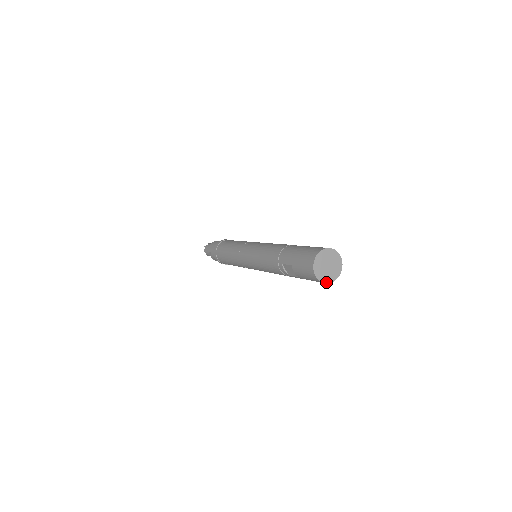
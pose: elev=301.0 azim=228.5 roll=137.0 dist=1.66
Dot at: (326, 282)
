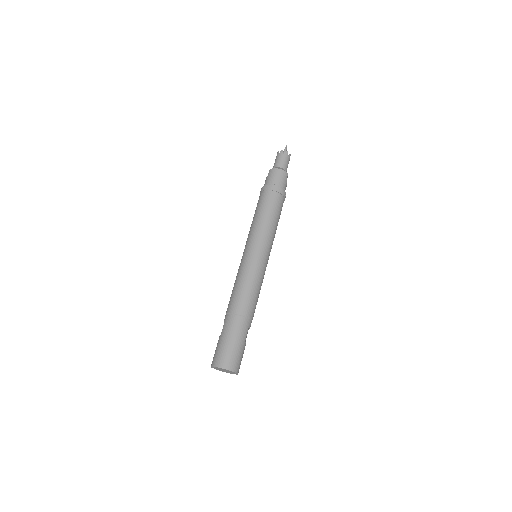
Dot at: (217, 369)
